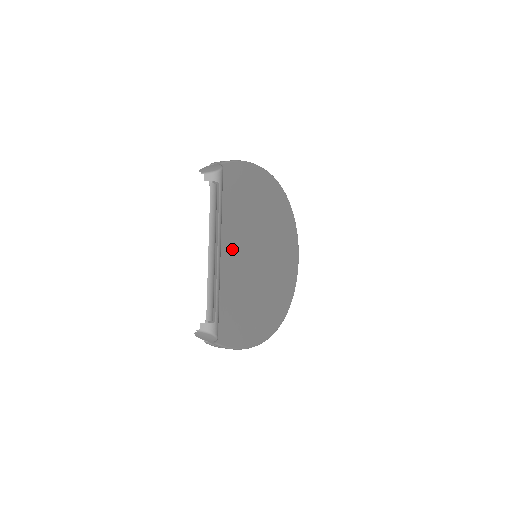
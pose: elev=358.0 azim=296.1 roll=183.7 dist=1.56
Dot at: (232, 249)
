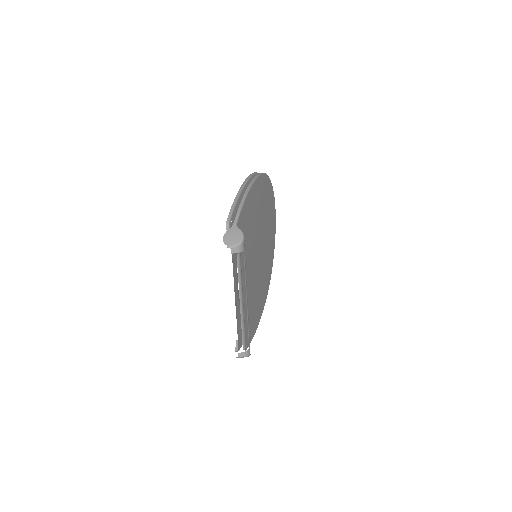
Dot at: (247, 277)
